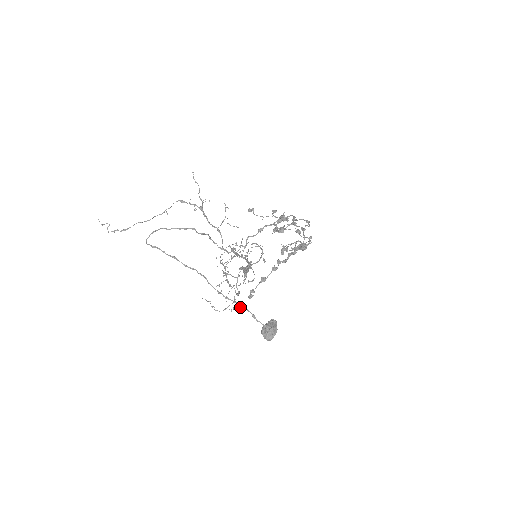
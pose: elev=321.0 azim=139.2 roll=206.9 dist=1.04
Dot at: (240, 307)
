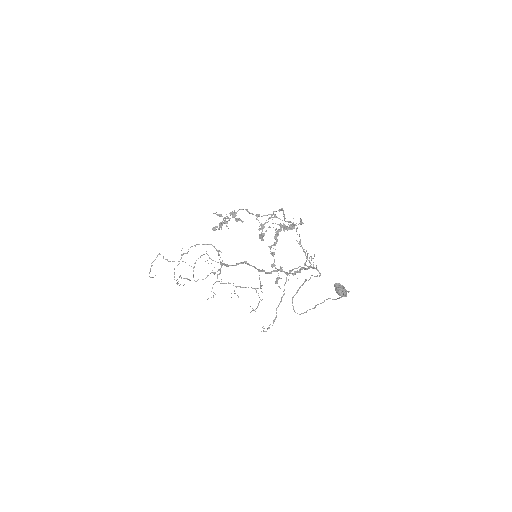
Dot at: occluded
